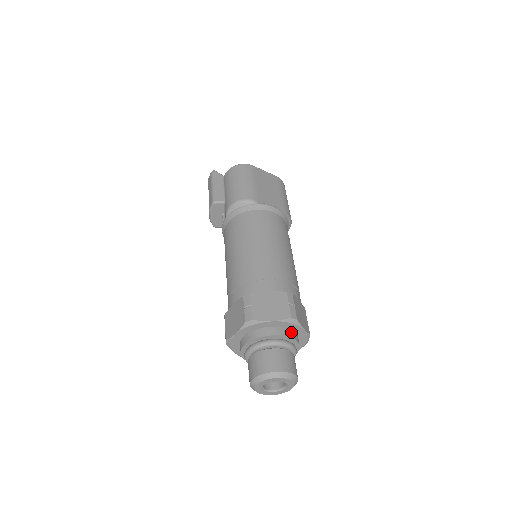
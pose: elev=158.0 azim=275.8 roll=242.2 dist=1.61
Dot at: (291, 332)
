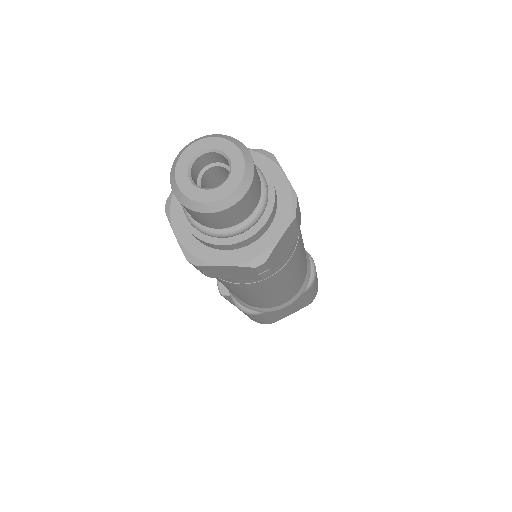
Dot at: occluded
